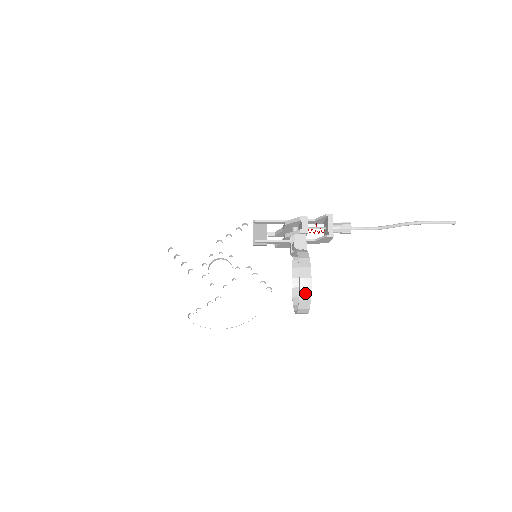
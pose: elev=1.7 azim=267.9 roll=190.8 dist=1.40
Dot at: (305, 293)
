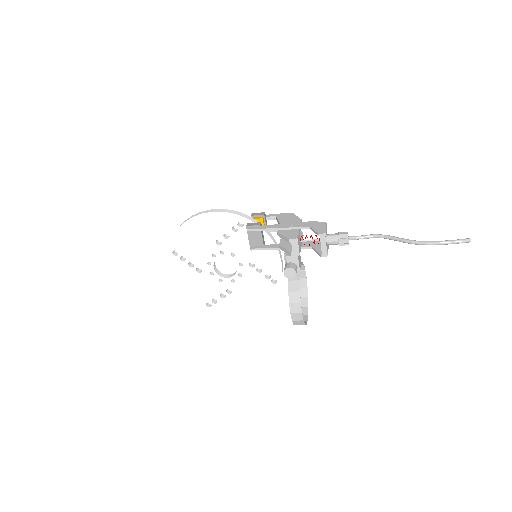
Dot at: (298, 322)
